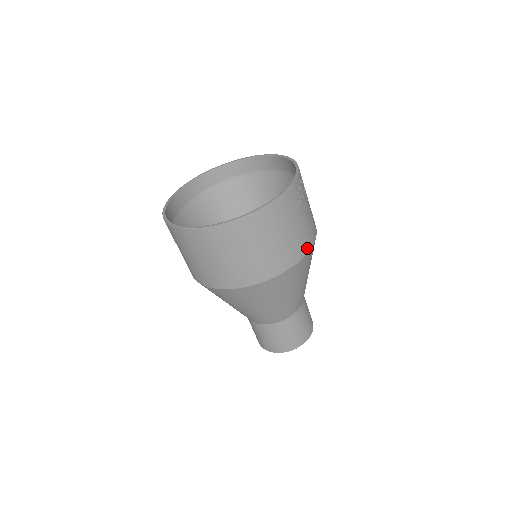
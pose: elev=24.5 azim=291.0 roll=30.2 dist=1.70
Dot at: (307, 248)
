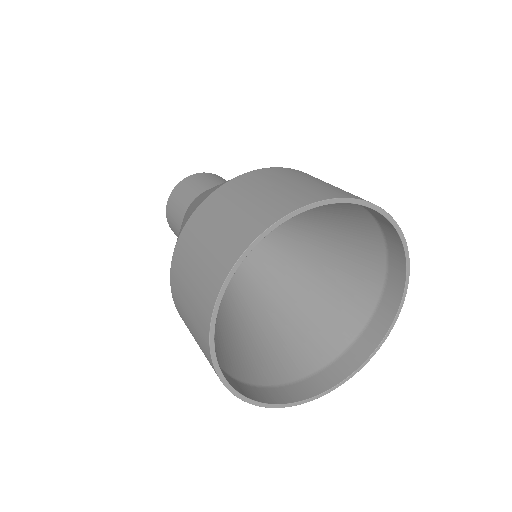
Dot at: occluded
